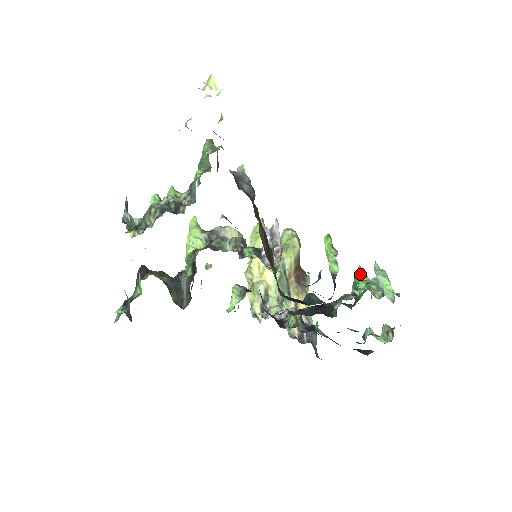
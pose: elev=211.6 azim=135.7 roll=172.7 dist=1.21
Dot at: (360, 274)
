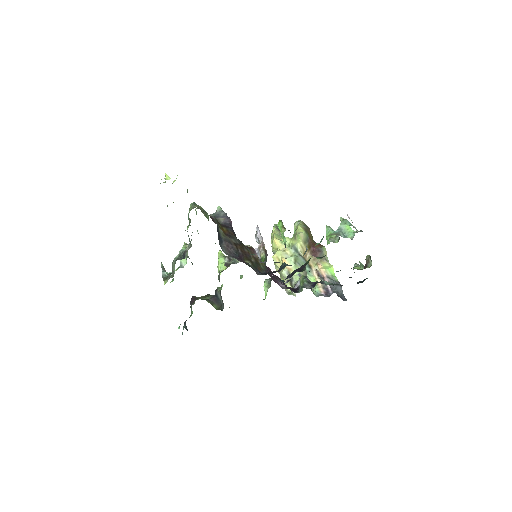
Dot at: (326, 231)
